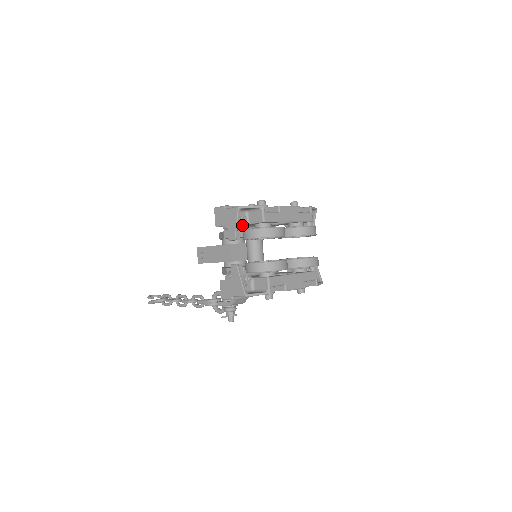
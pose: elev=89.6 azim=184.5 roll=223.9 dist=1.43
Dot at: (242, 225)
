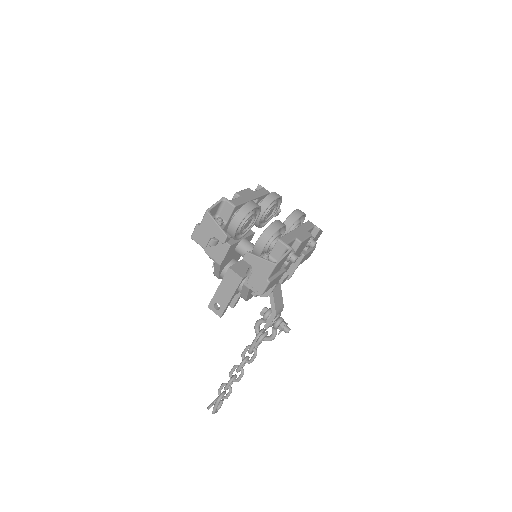
Dot at: (222, 227)
